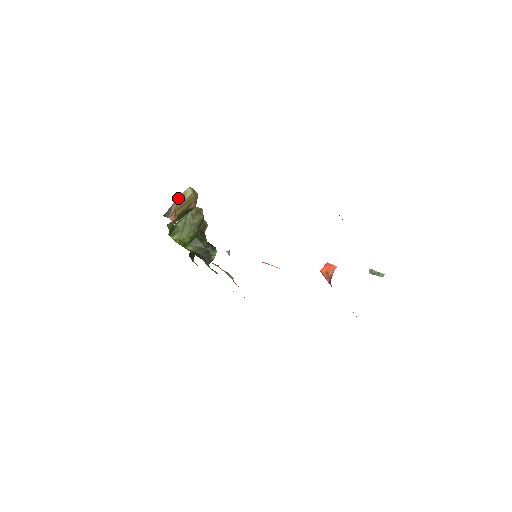
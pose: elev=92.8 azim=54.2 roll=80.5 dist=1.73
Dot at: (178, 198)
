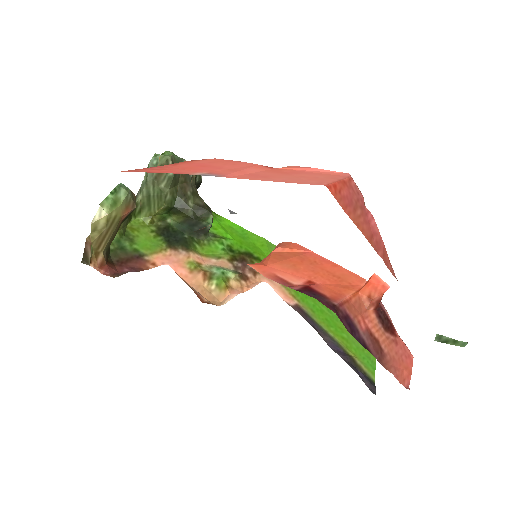
Dot at: occluded
